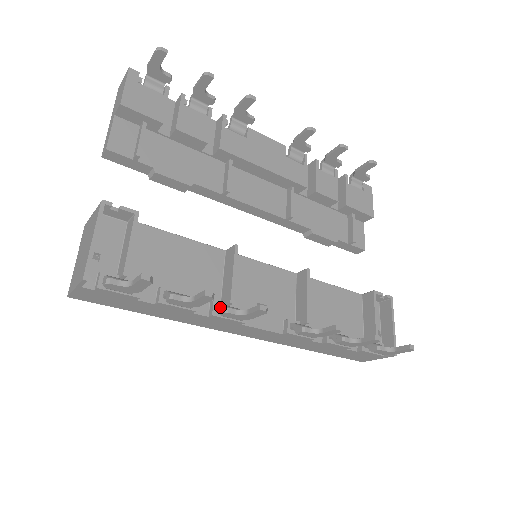
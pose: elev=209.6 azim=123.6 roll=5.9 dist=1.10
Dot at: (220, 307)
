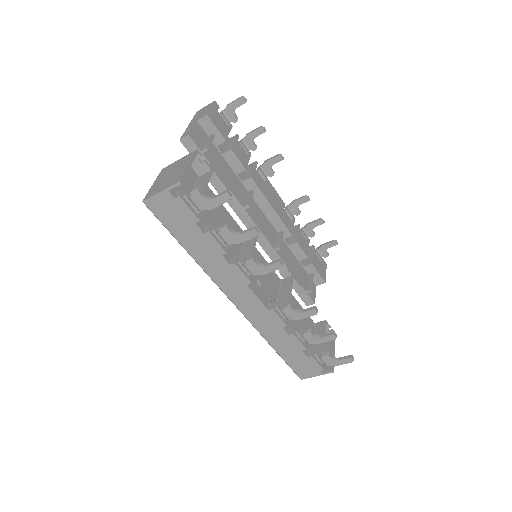
Dot at: (242, 260)
